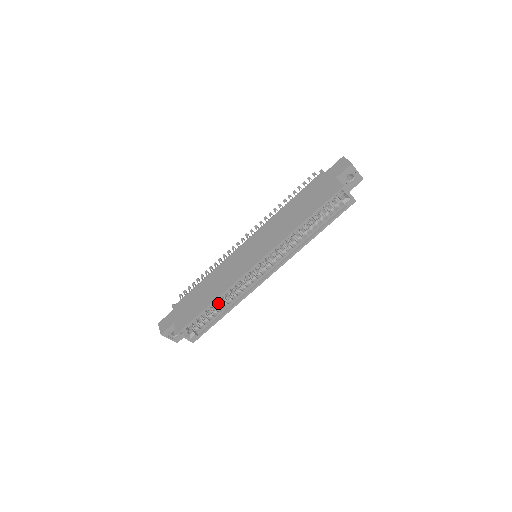
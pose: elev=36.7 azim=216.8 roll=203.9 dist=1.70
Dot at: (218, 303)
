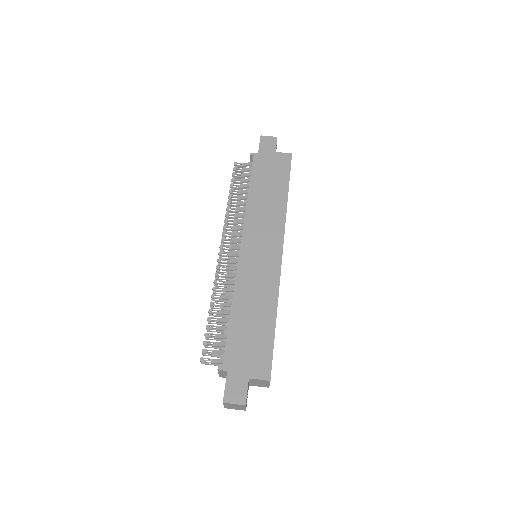
Dot at: occluded
